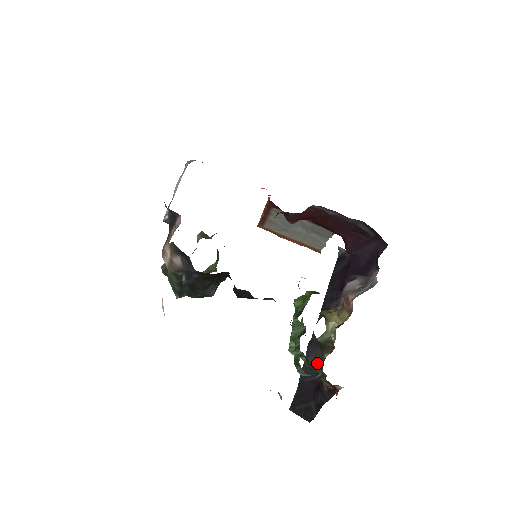
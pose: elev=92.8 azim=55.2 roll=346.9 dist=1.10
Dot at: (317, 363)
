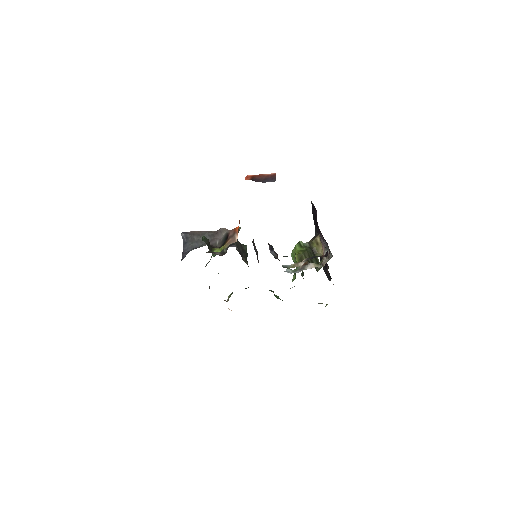
Dot at: occluded
